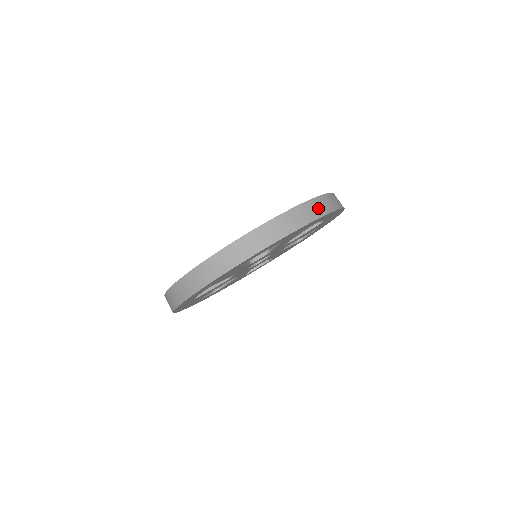
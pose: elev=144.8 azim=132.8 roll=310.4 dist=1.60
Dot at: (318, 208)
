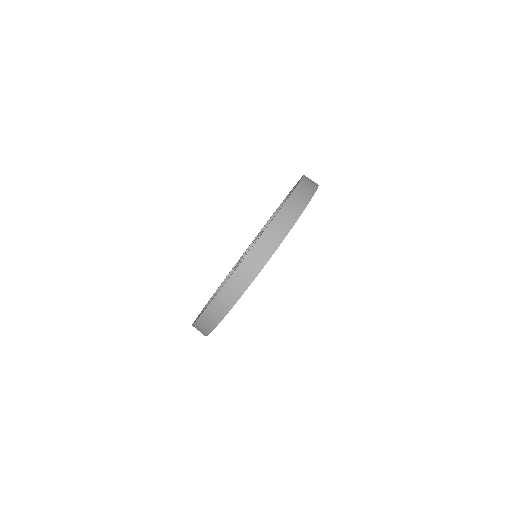
Dot at: occluded
